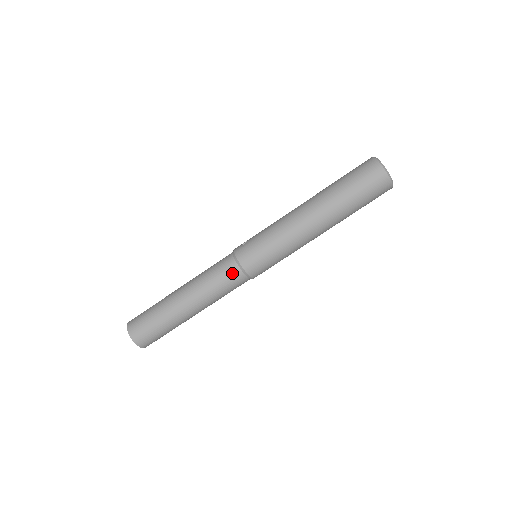
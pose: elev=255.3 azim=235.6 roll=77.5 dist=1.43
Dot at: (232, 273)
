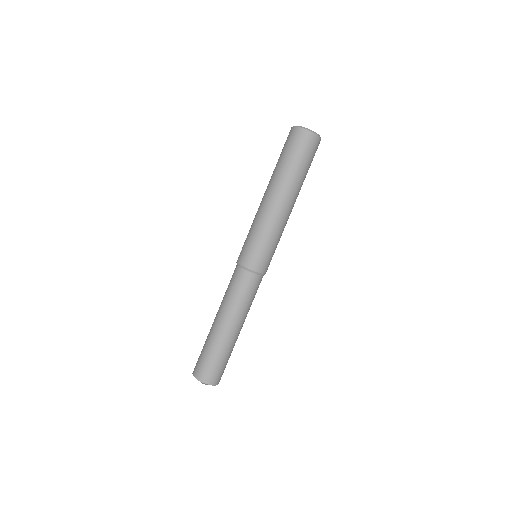
Dot at: (243, 278)
